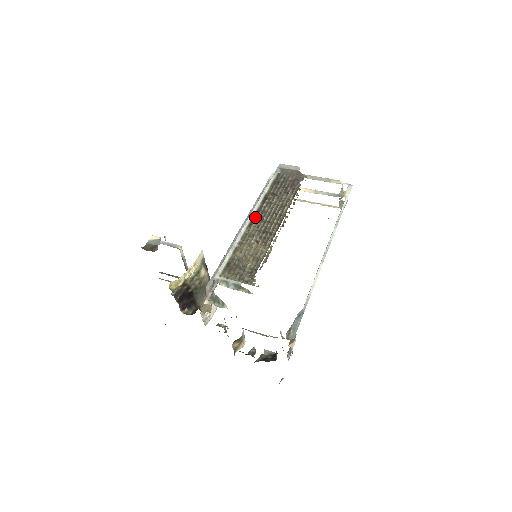
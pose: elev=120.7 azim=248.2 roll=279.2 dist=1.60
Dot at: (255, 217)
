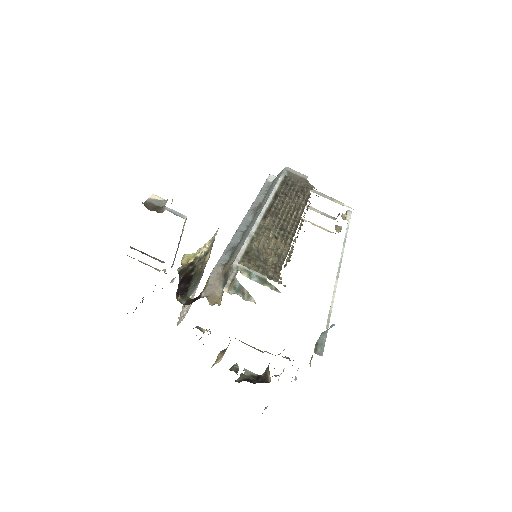
Dot at: (269, 211)
